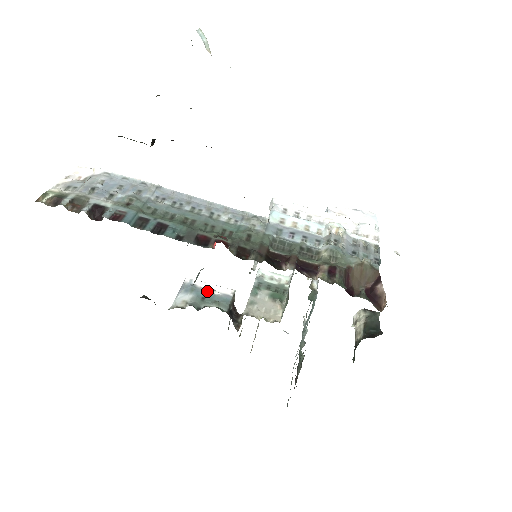
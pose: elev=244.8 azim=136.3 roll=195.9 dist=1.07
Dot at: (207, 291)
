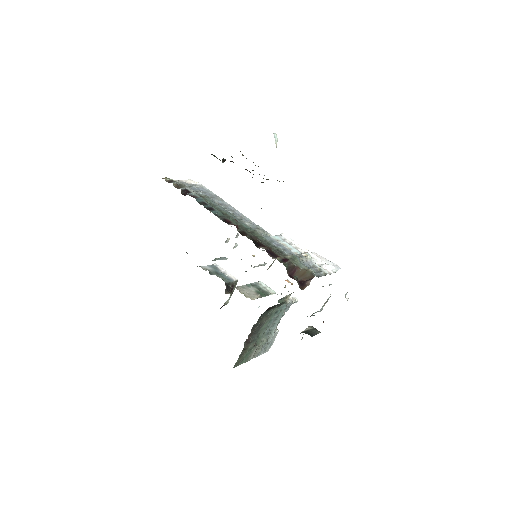
Dot at: (222, 272)
